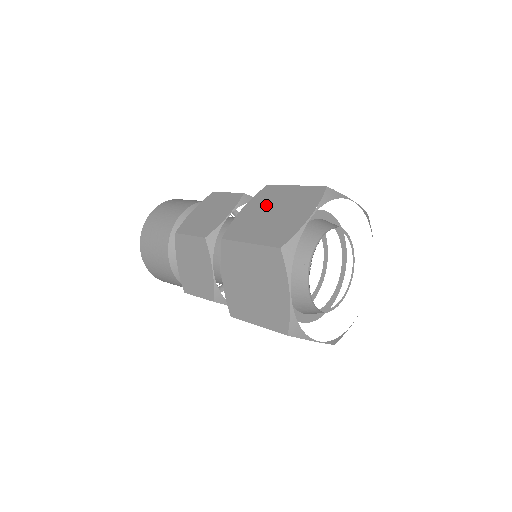
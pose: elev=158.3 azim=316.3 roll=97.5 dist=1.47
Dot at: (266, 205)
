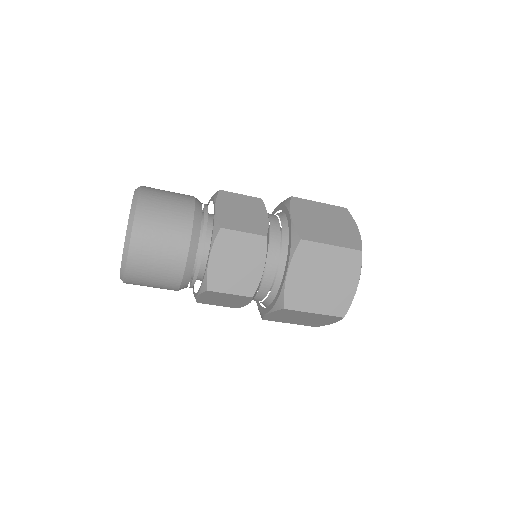
Dot at: (312, 270)
